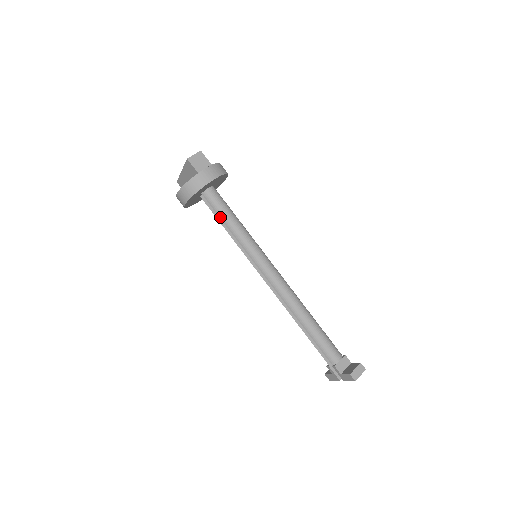
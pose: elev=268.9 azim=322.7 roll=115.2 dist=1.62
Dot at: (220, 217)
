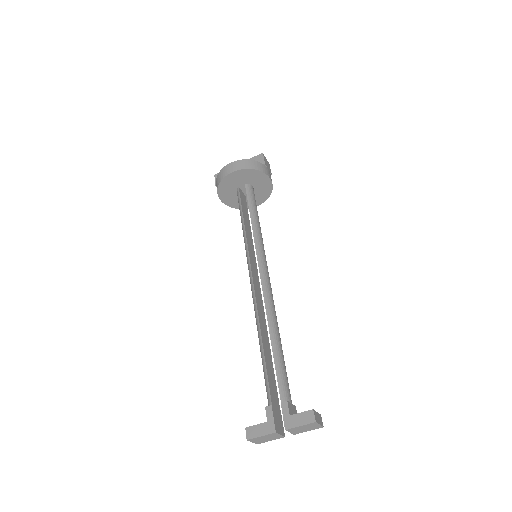
Dot at: (249, 206)
